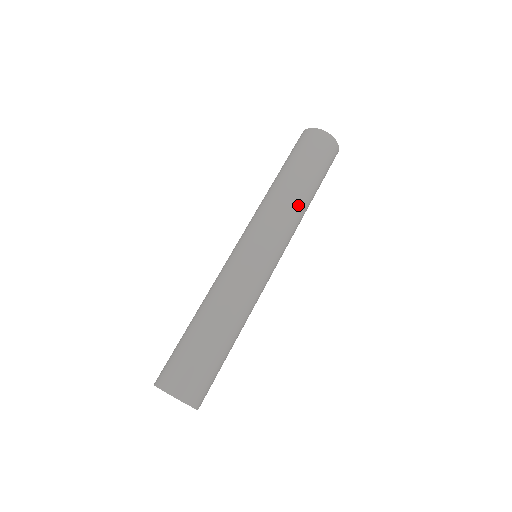
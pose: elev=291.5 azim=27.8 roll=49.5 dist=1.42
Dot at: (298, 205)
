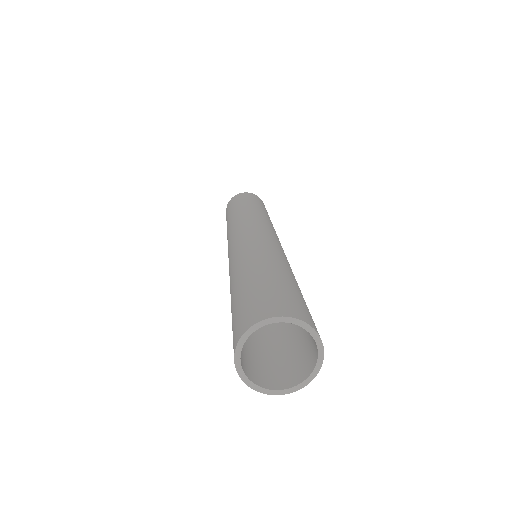
Dot at: (248, 212)
